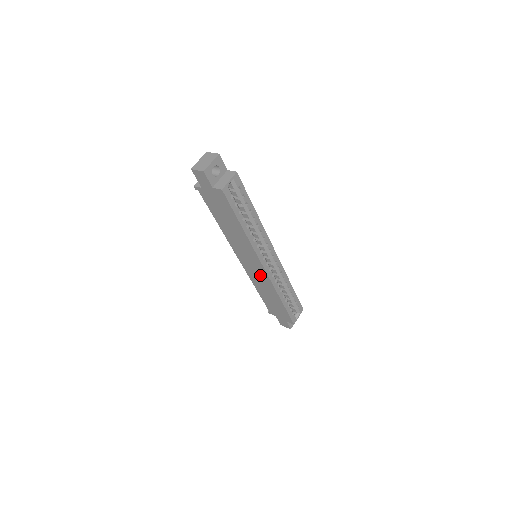
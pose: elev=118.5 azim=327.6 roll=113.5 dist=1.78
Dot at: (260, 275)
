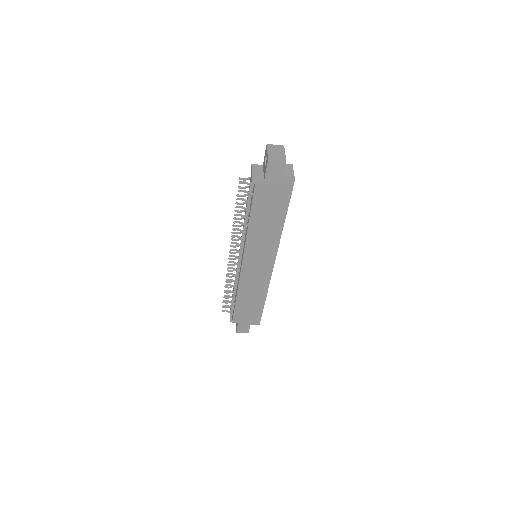
Dot at: (260, 275)
